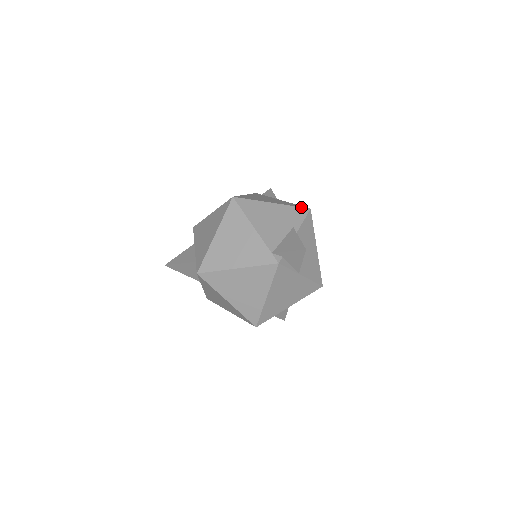
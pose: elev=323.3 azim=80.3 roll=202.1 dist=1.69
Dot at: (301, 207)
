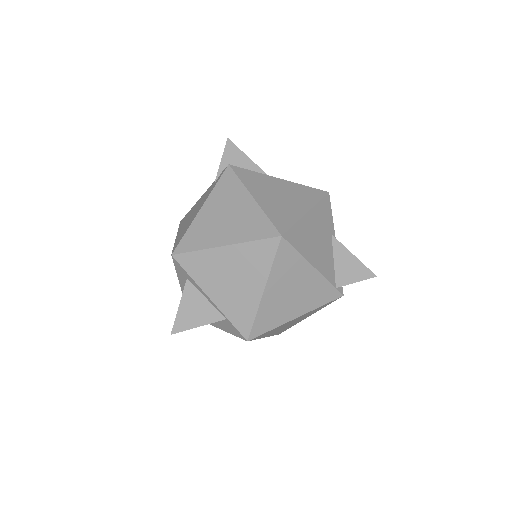
Dot at: (324, 197)
